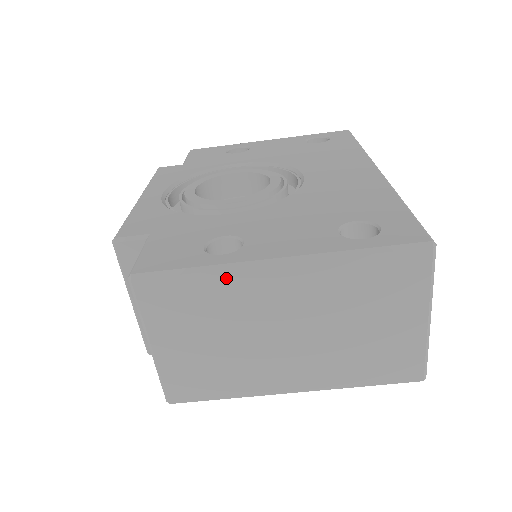
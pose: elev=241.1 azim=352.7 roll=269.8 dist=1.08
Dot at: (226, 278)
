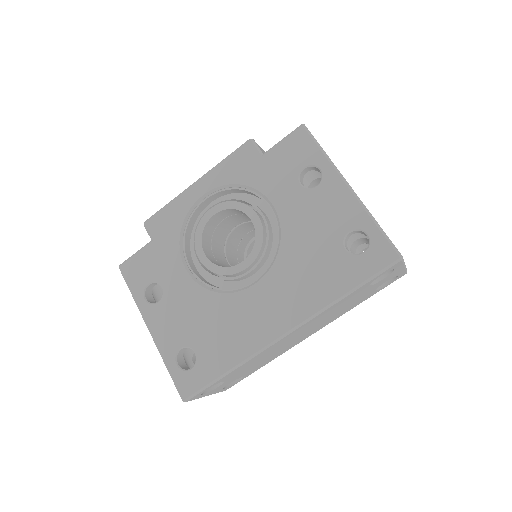
Dot at: occluded
